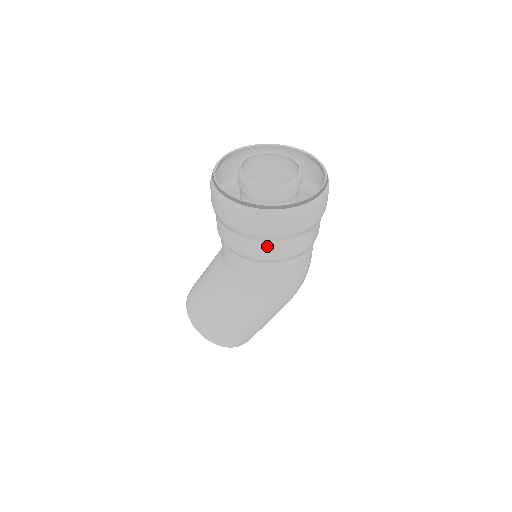
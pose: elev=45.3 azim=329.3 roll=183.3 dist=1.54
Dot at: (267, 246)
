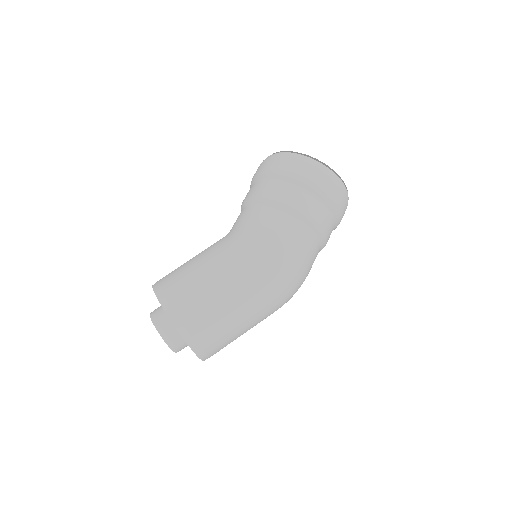
Dot at: (283, 187)
